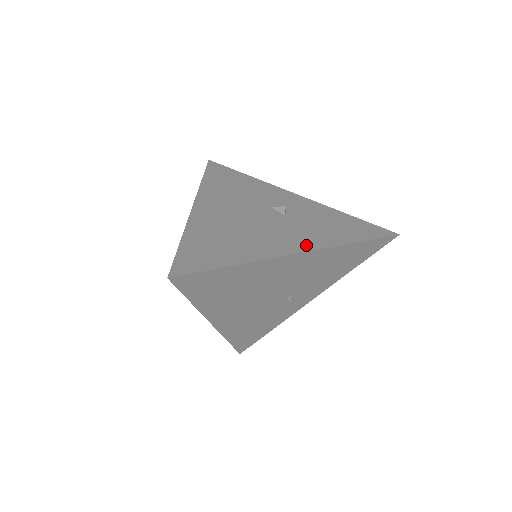
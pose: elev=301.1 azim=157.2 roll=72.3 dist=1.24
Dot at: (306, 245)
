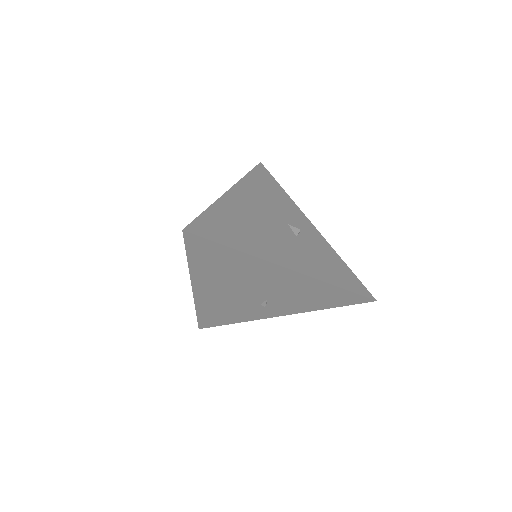
Dot at: (300, 267)
